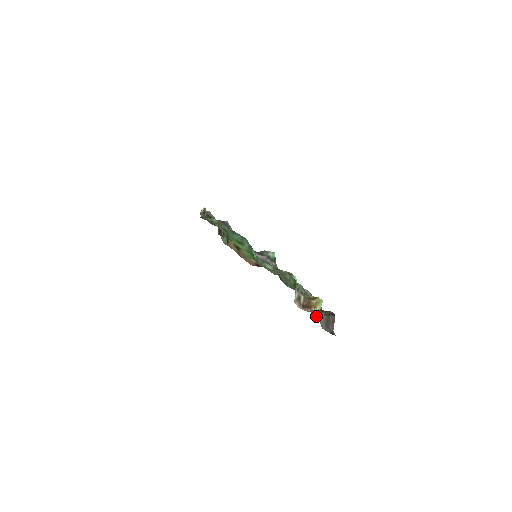
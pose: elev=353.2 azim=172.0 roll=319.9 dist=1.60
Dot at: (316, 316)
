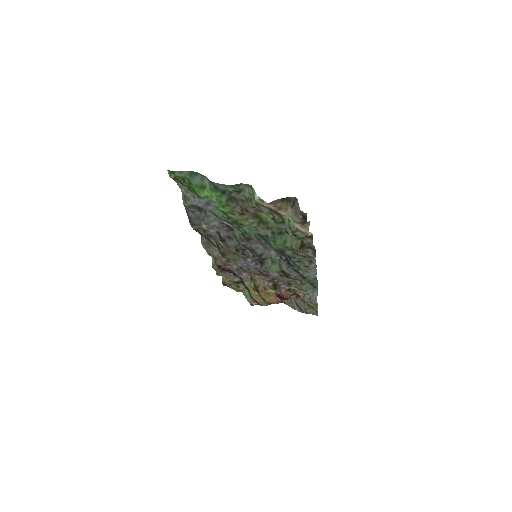
Dot at: (292, 224)
